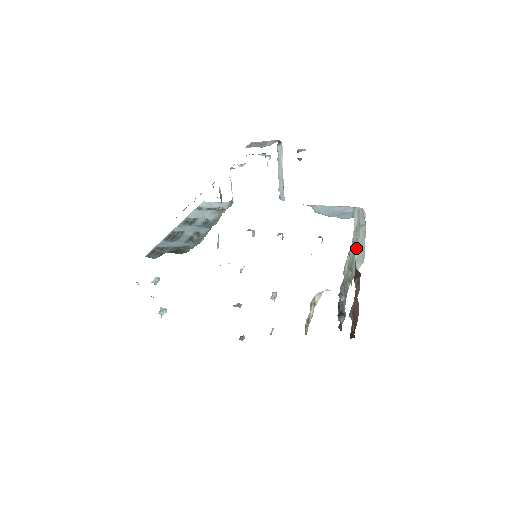
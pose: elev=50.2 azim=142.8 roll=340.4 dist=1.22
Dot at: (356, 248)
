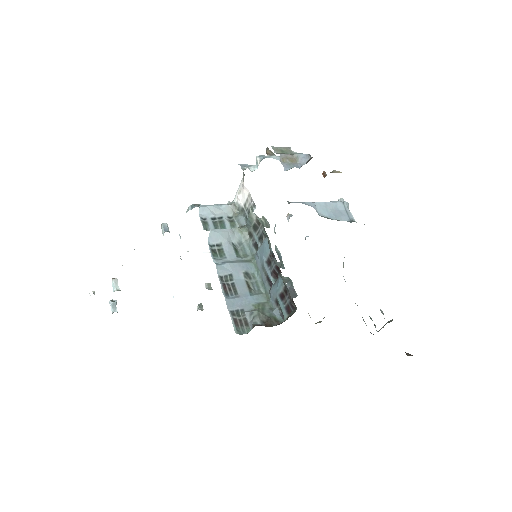
Dot at: occluded
